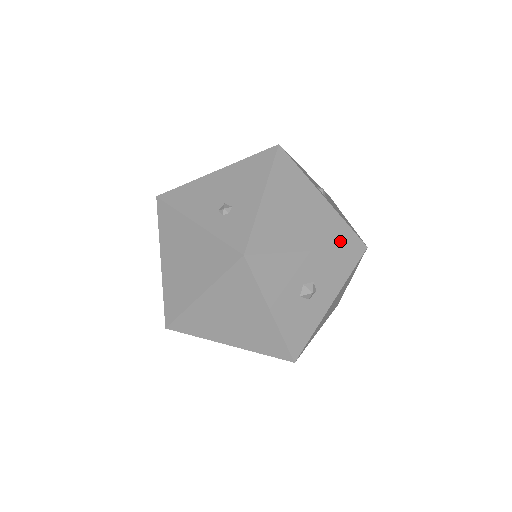
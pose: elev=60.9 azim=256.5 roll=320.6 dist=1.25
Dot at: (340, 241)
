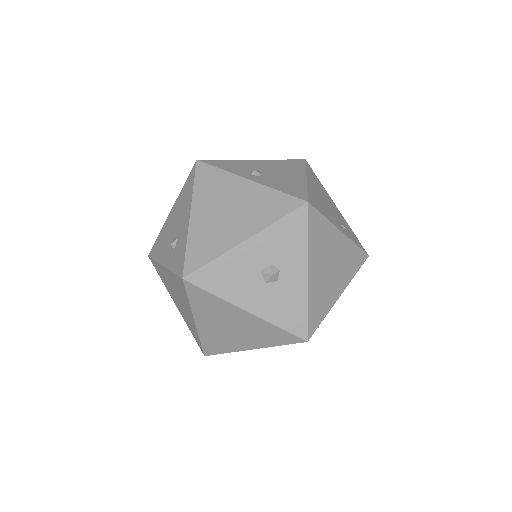
Dot at: (275, 213)
